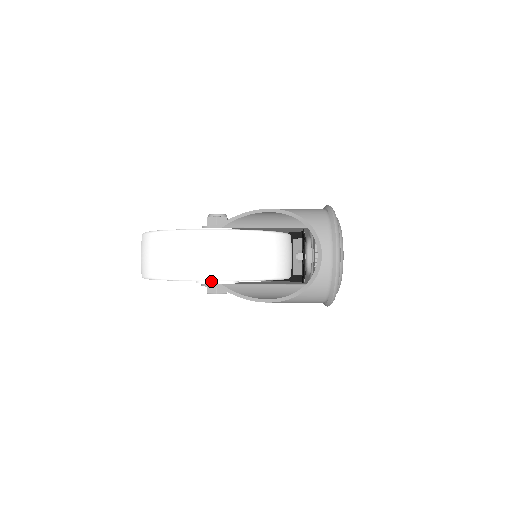
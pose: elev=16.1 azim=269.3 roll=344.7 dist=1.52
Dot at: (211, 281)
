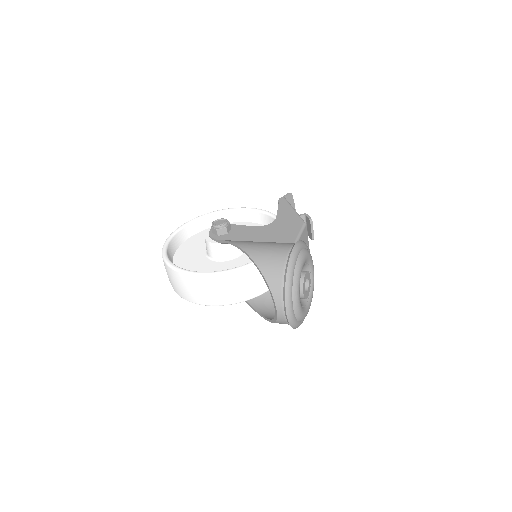
Dot at: occluded
